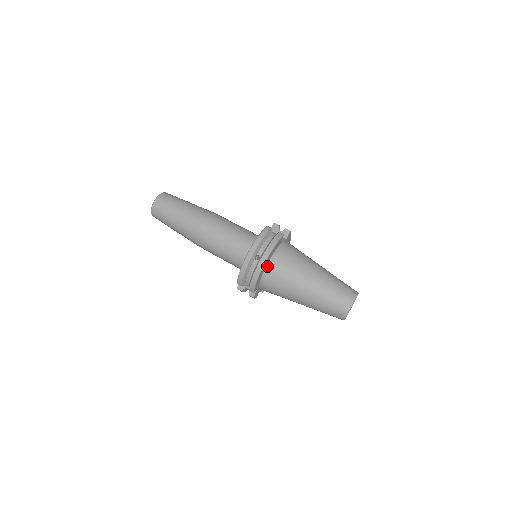
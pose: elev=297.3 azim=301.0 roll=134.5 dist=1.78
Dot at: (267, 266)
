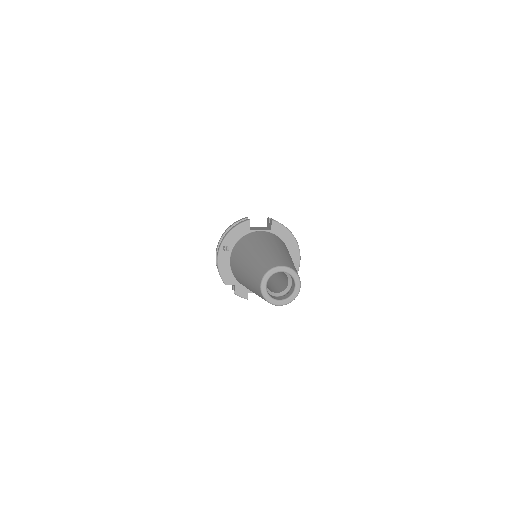
Dot at: (231, 254)
